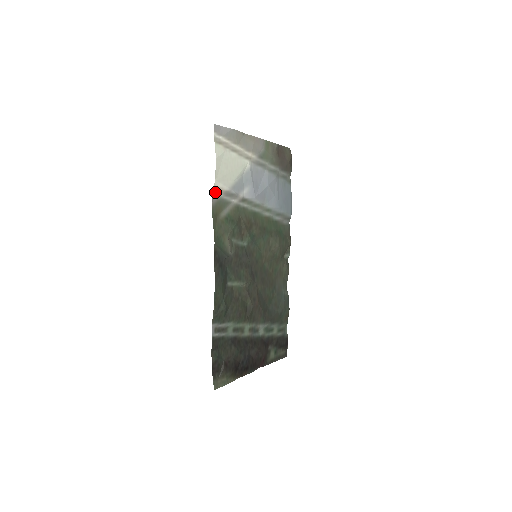
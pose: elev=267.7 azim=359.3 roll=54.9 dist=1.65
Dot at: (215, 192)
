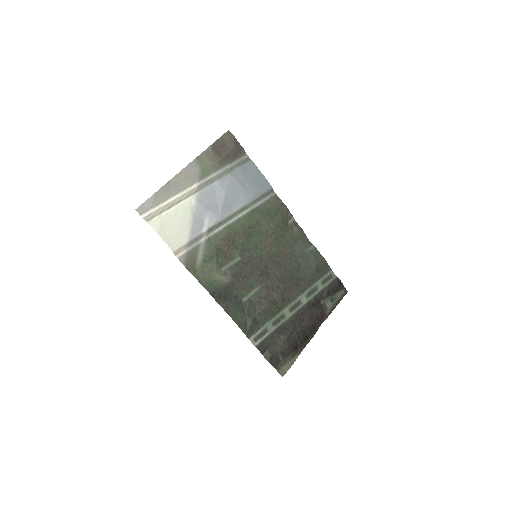
Dot at: (179, 254)
